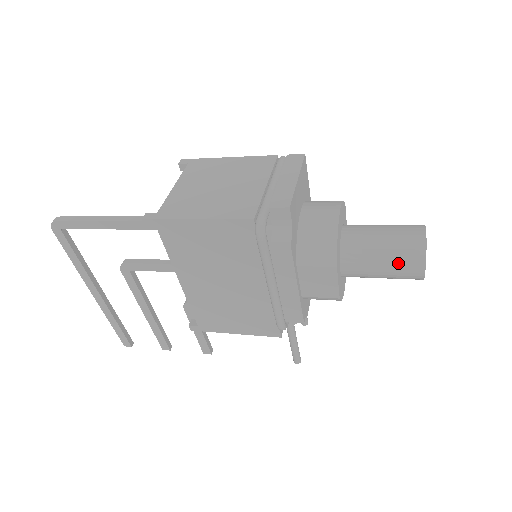
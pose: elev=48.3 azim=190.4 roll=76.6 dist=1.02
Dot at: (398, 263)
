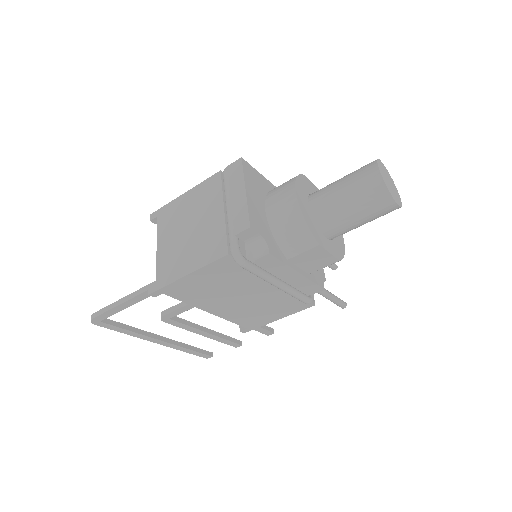
Dot at: (370, 210)
